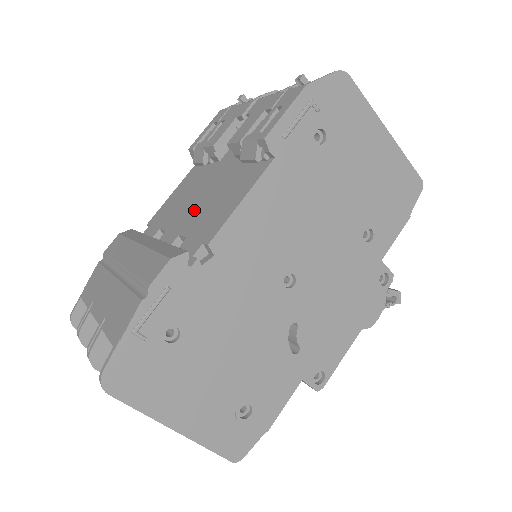
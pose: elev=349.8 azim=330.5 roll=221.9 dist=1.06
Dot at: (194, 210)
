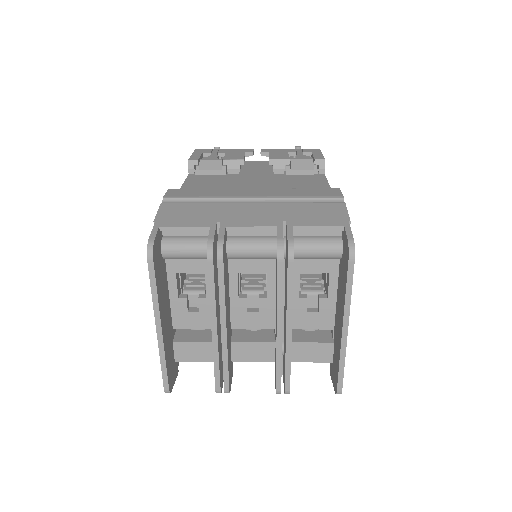
Dot at: (264, 188)
